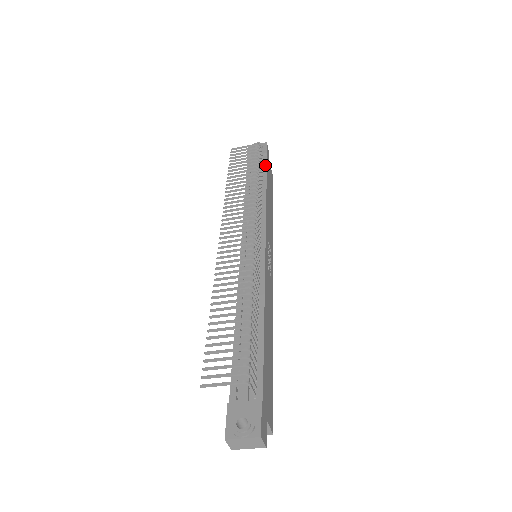
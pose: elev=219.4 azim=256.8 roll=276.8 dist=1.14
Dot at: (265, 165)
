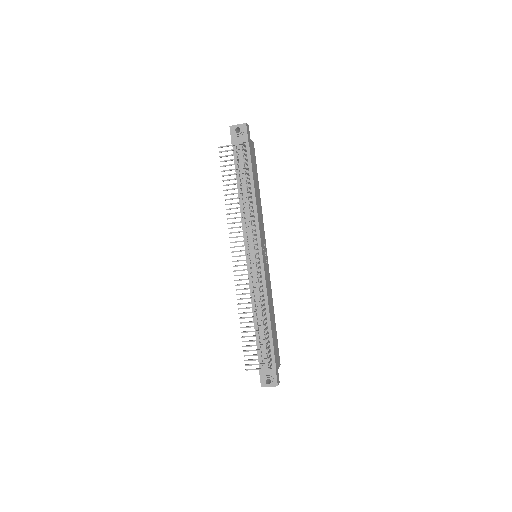
Dot at: (249, 157)
